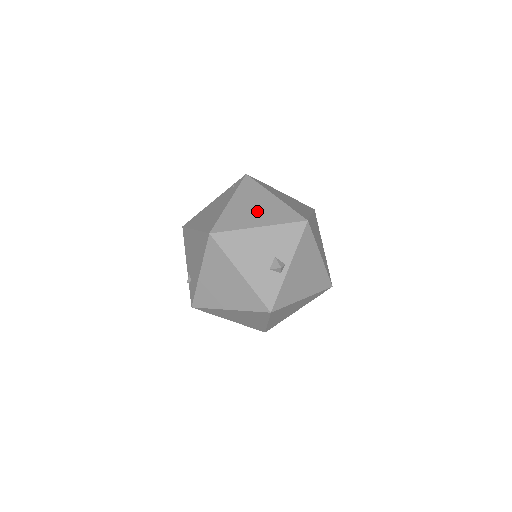
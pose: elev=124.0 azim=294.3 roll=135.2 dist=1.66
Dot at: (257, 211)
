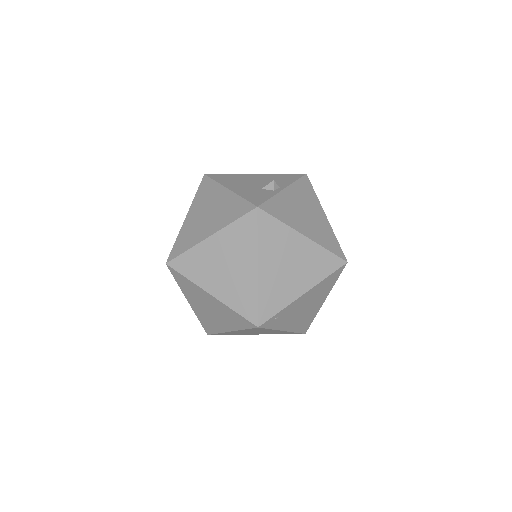
Dot at: occluded
